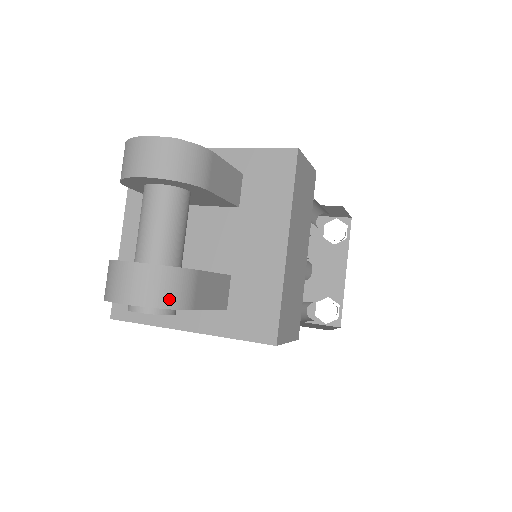
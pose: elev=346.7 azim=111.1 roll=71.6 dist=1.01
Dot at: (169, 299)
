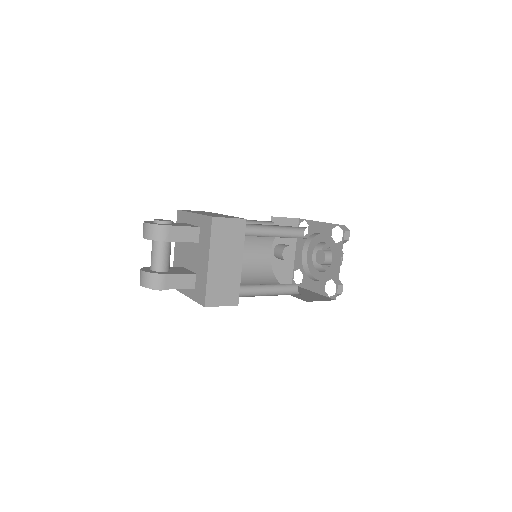
Dot at: (152, 285)
